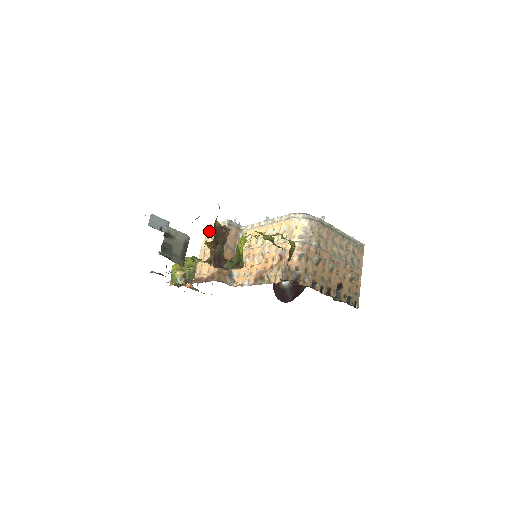
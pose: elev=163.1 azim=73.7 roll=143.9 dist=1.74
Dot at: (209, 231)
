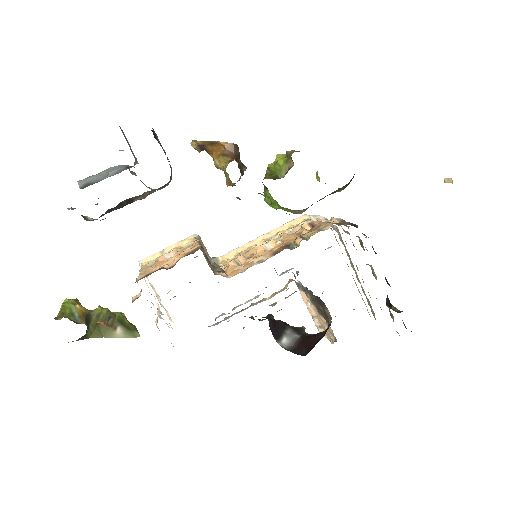
Dot at: (156, 256)
